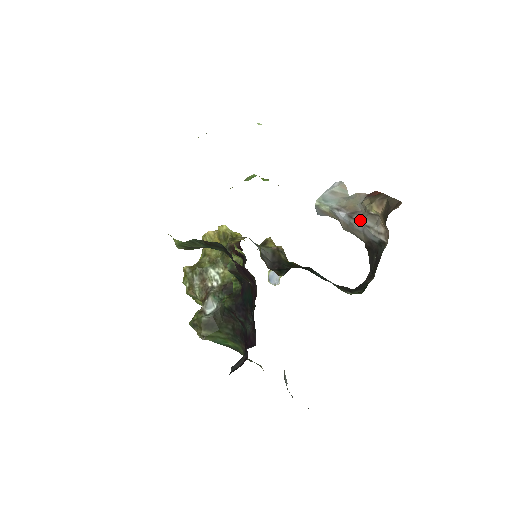
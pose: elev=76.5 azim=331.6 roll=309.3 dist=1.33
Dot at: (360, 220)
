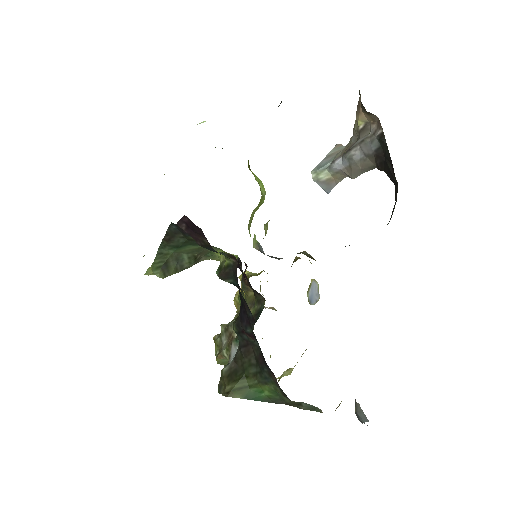
Dot at: (353, 145)
